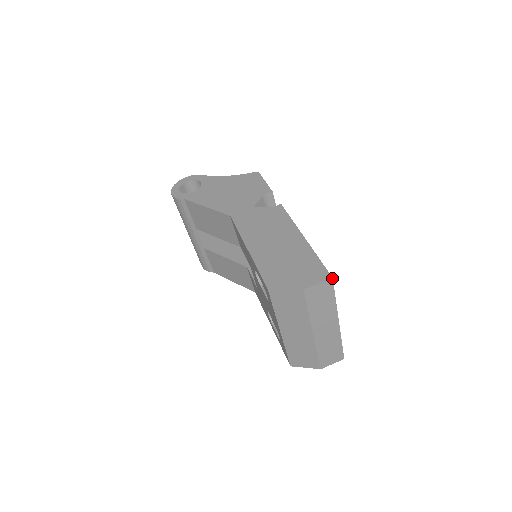
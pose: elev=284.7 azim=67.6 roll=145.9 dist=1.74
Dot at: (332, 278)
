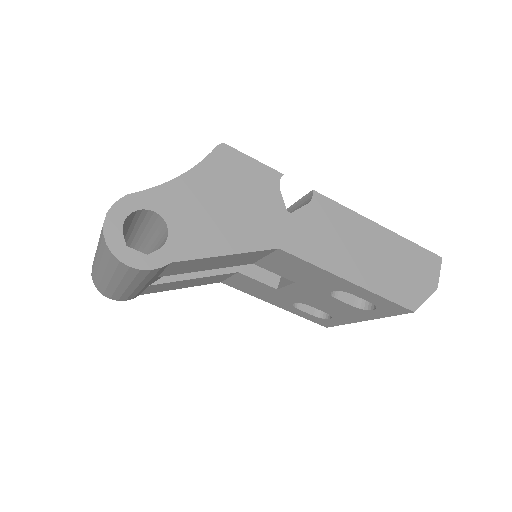
Dot at: occluded
